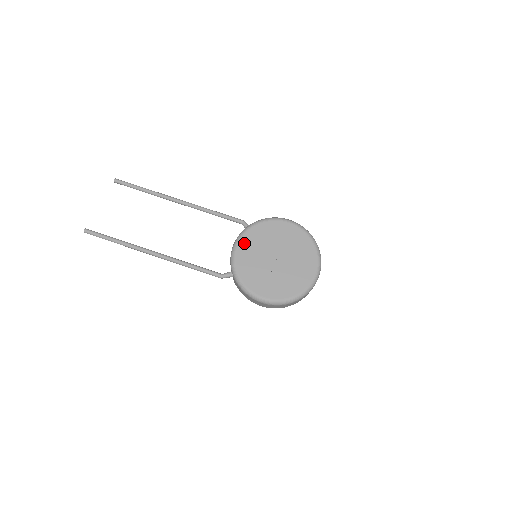
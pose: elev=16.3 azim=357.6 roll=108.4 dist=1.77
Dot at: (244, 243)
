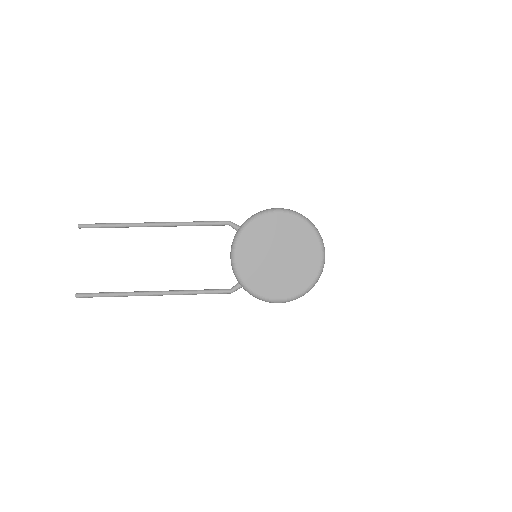
Dot at: (241, 251)
